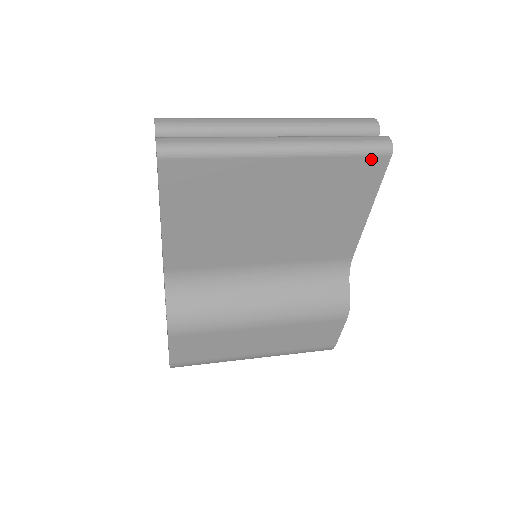
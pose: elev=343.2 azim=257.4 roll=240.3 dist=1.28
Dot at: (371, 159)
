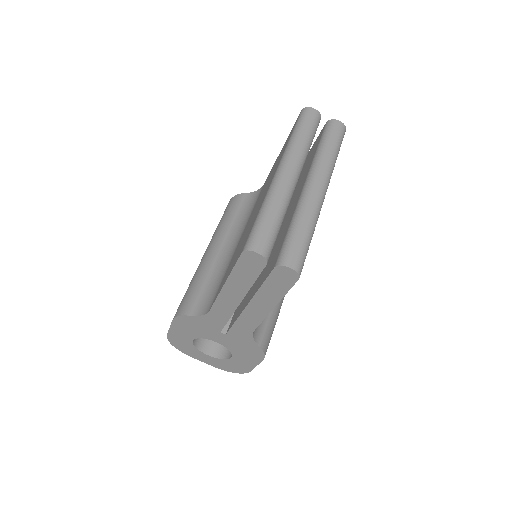
Dot at: occluded
